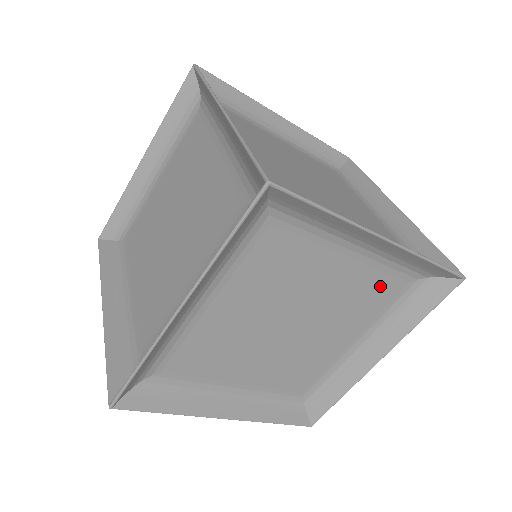
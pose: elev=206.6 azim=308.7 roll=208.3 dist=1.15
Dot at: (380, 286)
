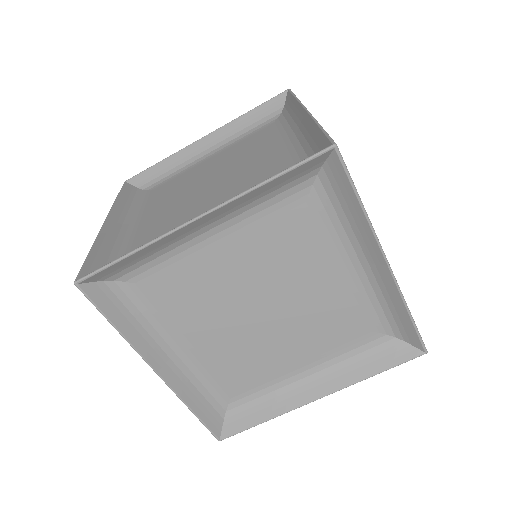
Dot at: (355, 320)
